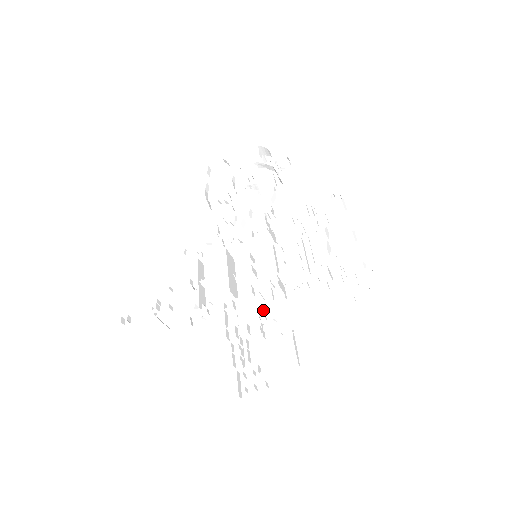
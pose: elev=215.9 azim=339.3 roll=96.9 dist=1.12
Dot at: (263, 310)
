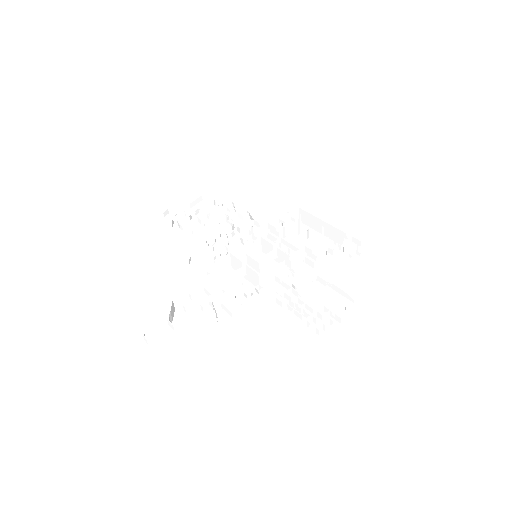
Dot at: (289, 284)
